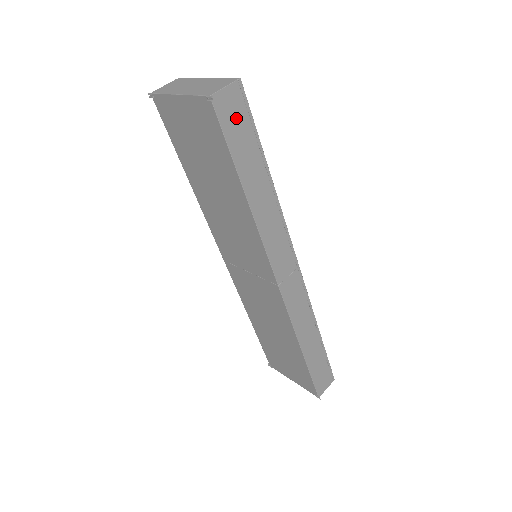
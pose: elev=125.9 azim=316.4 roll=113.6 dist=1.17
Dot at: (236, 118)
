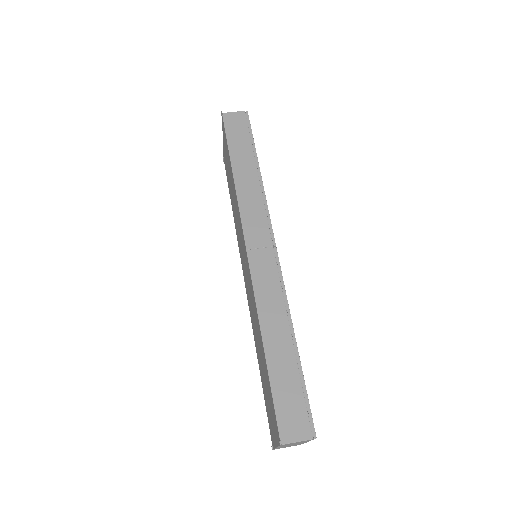
Dot at: (238, 127)
